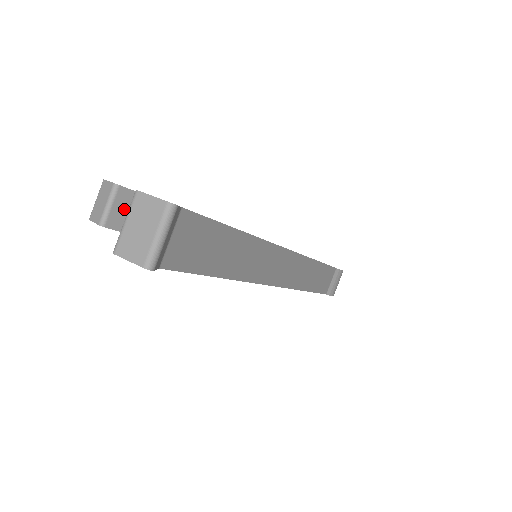
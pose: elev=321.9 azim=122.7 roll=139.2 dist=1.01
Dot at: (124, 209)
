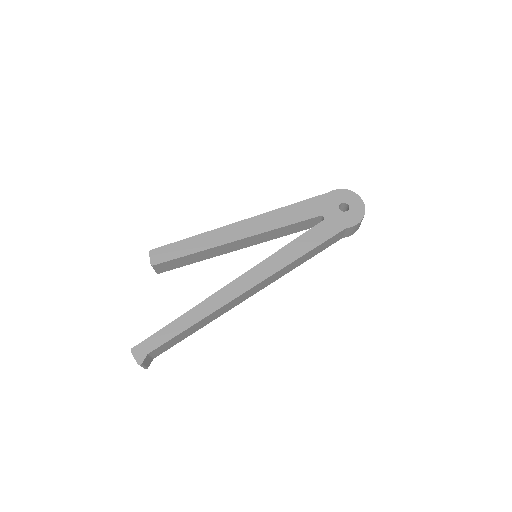
Dot at: (163, 267)
